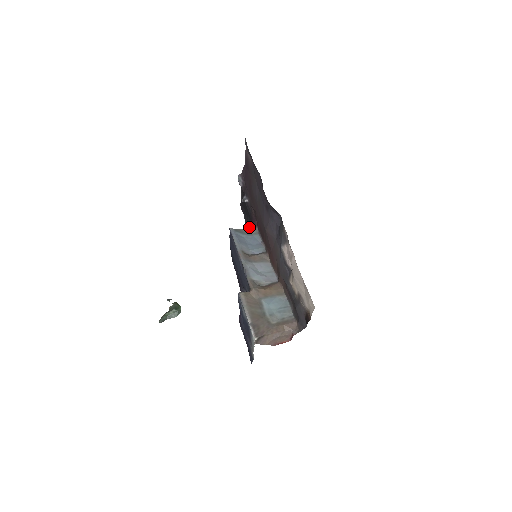
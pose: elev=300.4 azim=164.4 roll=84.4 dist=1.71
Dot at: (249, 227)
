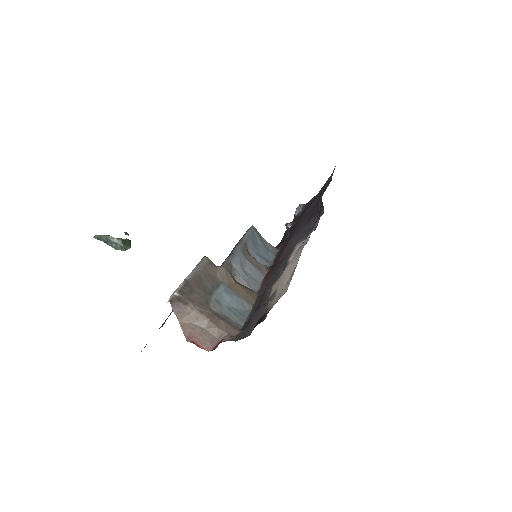
Dot at: occluded
